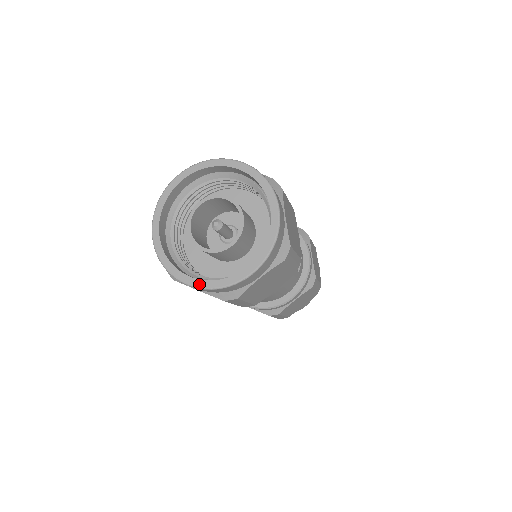
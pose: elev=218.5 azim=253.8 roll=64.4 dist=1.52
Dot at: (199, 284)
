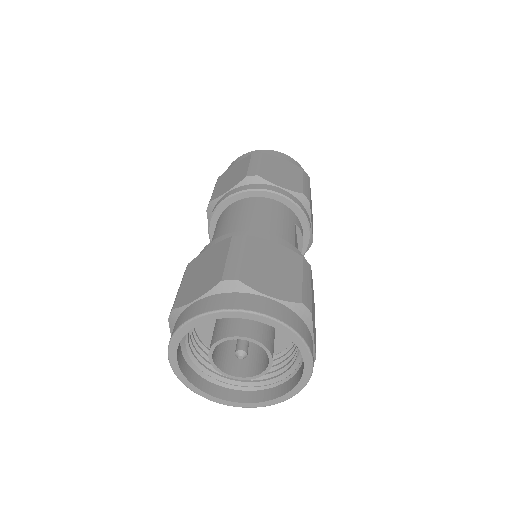
Dot at: (229, 404)
